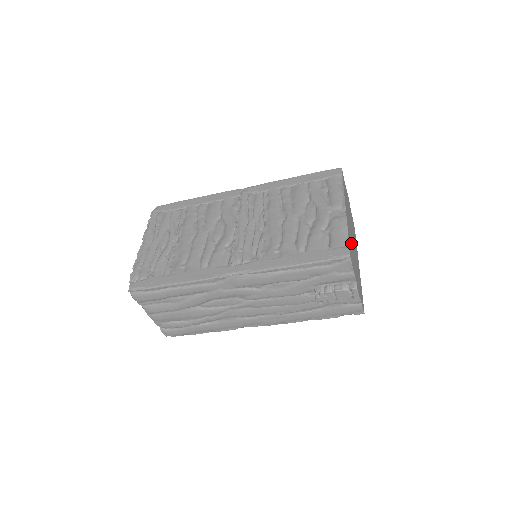
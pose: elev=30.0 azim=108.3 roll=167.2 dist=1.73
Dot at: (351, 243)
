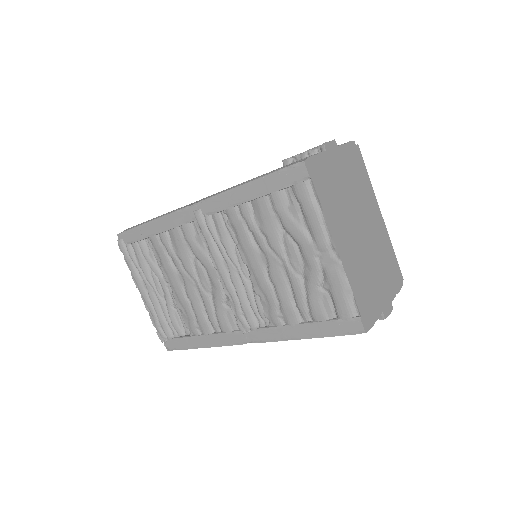
Dot at: (360, 270)
